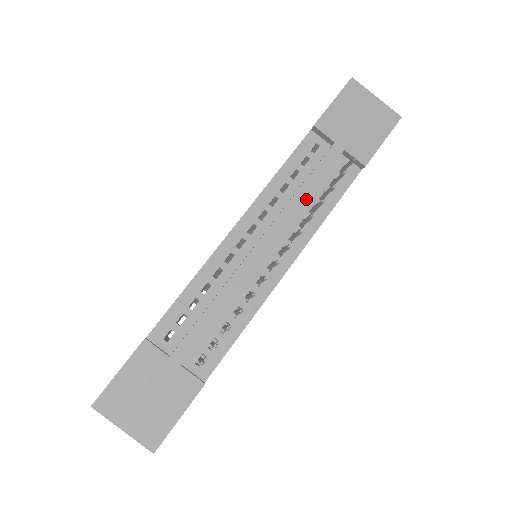
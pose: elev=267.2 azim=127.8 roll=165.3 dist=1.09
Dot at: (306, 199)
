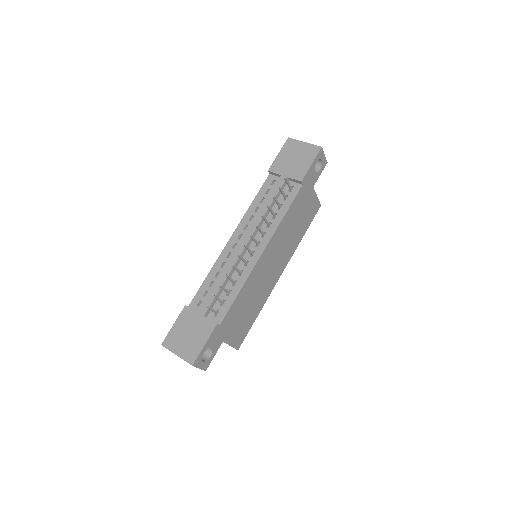
Dot at: (267, 210)
